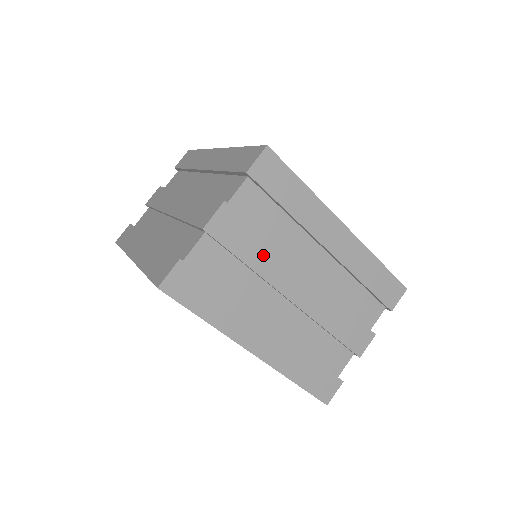
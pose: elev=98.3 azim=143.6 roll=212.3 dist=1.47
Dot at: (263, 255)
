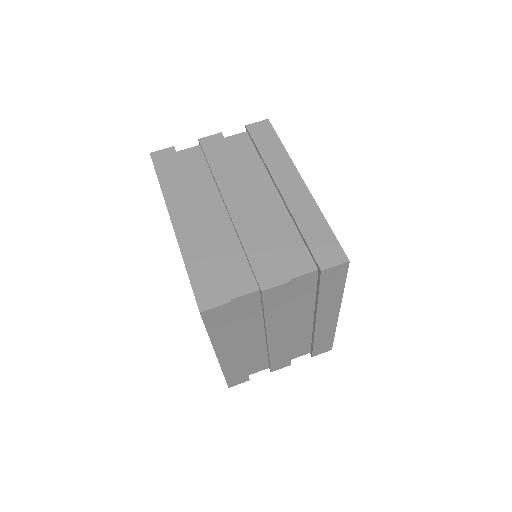
Dot at: (279, 314)
